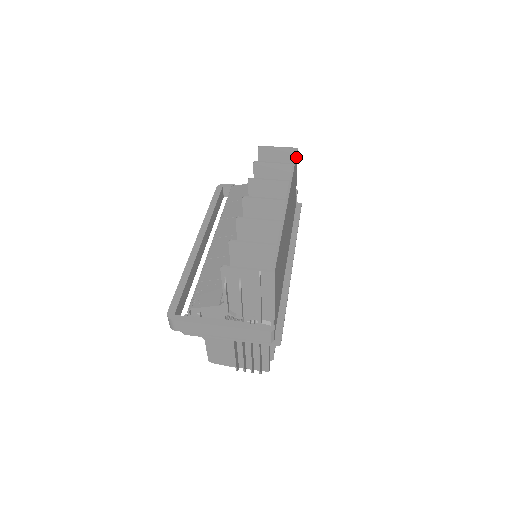
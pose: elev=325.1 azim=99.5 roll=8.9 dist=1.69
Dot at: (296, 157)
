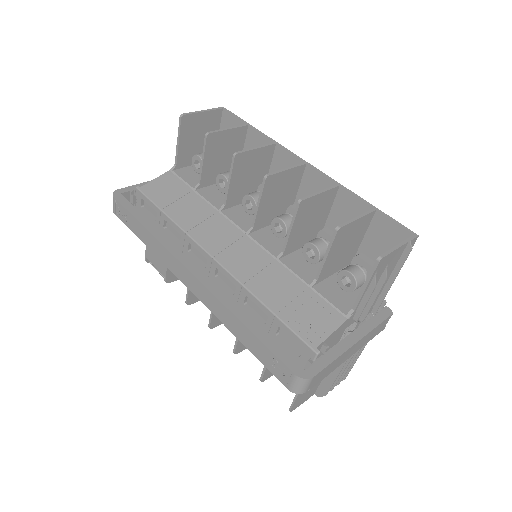
Dot at: (234, 117)
